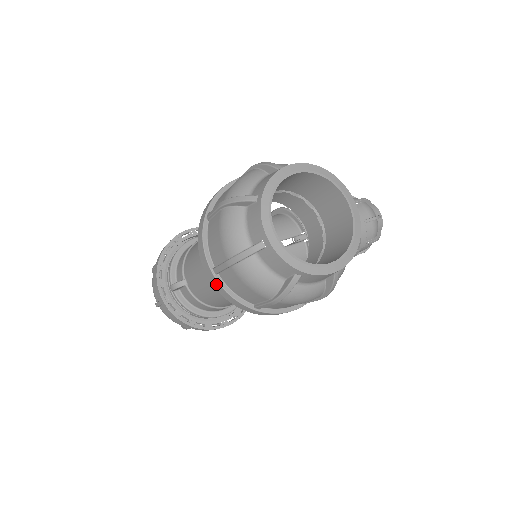
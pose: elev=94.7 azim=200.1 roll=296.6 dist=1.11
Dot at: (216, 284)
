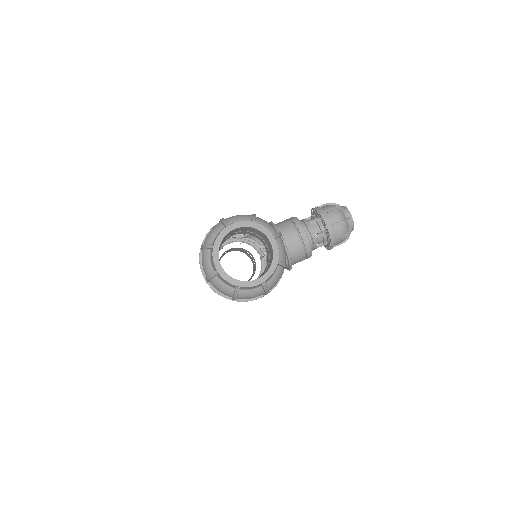
Dot at: (210, 287)
